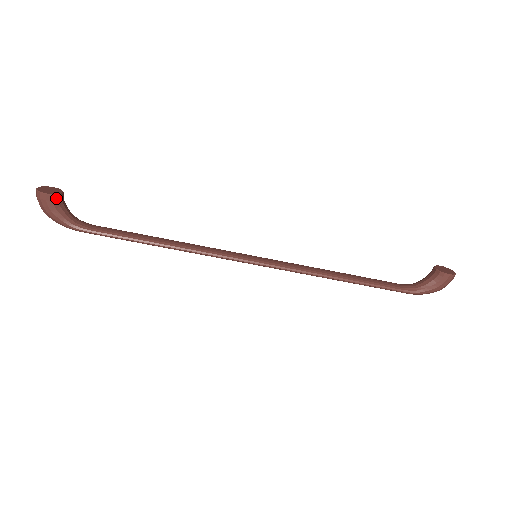
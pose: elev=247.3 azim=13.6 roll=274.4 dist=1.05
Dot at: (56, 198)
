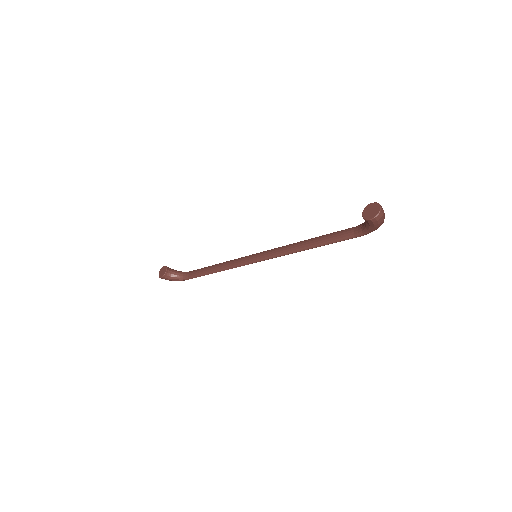
Dot at: (166, 276)
